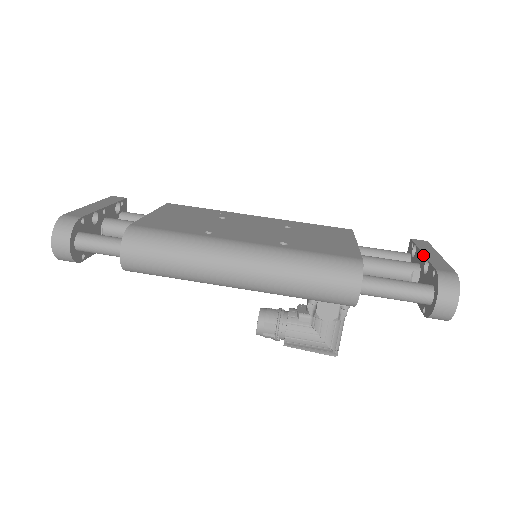
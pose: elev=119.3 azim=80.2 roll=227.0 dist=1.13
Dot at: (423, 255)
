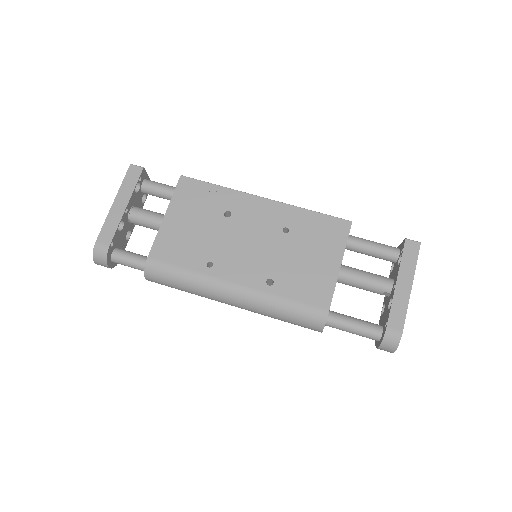
Dot at: (394, 288)
